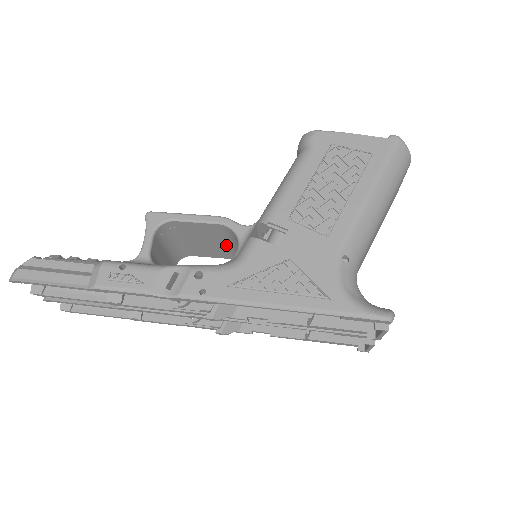
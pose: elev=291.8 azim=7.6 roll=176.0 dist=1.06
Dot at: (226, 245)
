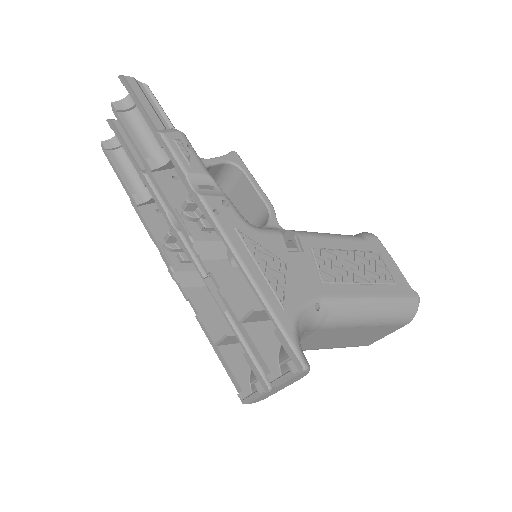
Dot at: occluded
